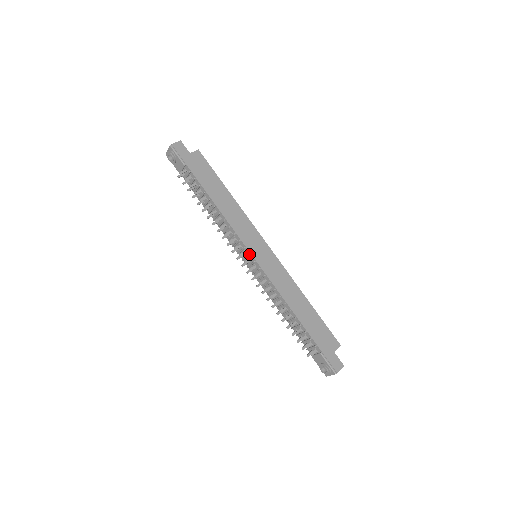
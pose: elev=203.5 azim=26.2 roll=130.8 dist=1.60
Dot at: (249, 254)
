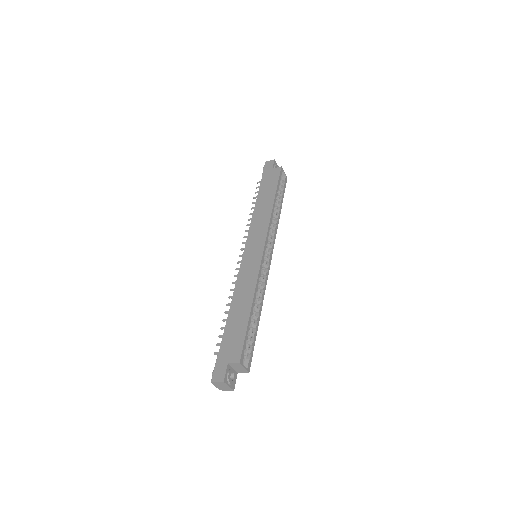
Dot at: (244, 249)
